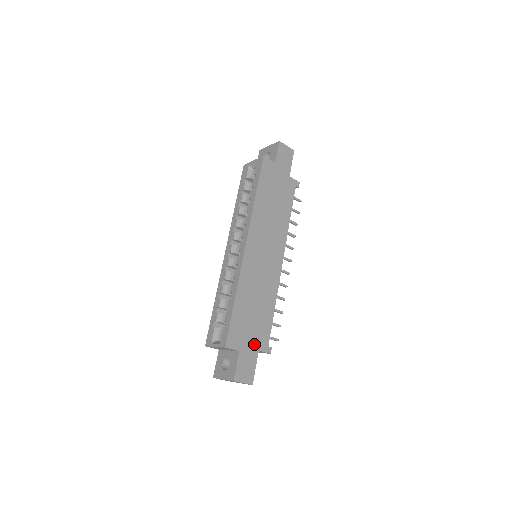
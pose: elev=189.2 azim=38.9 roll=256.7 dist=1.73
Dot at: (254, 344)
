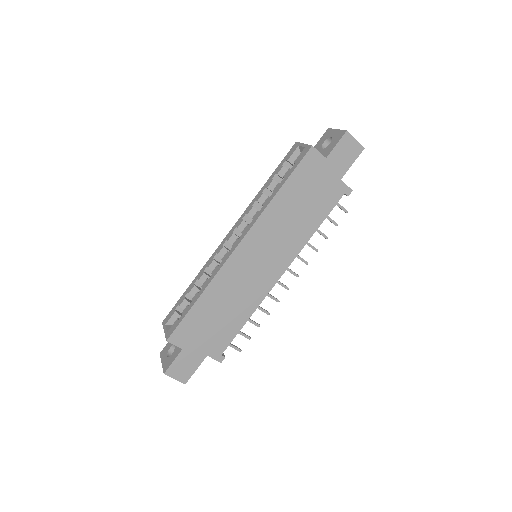
Dot at: (204, 348)
